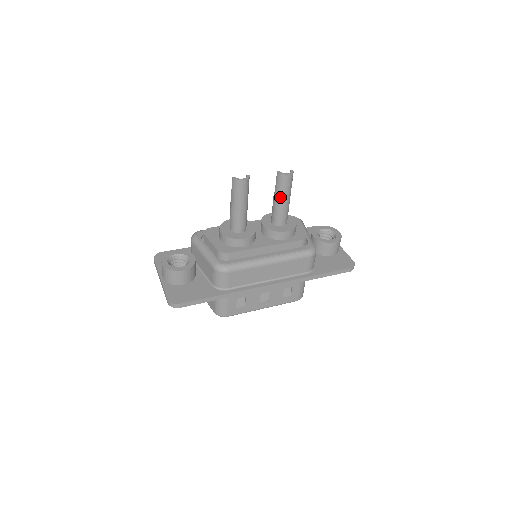
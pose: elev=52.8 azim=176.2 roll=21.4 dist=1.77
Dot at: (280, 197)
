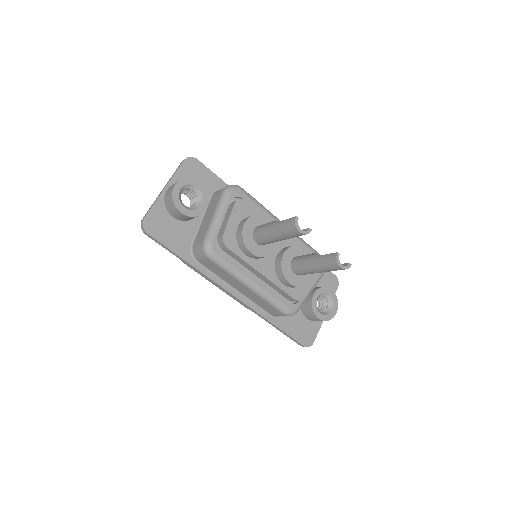
Dot at: (316, 264)
